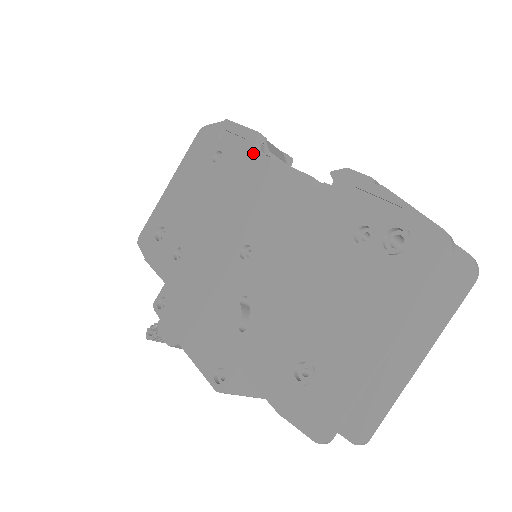
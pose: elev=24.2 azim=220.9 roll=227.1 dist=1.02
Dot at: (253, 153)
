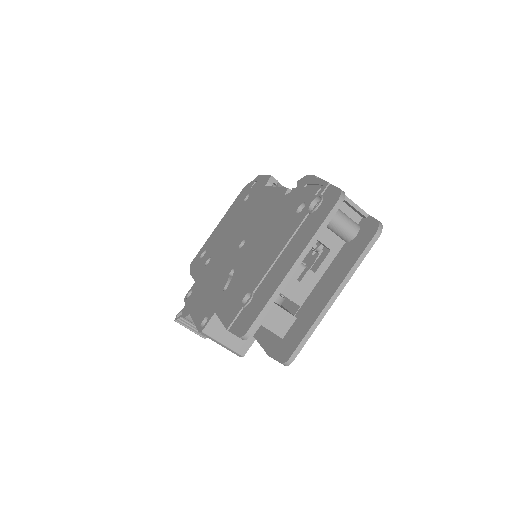
Dot at: (265, 188)
